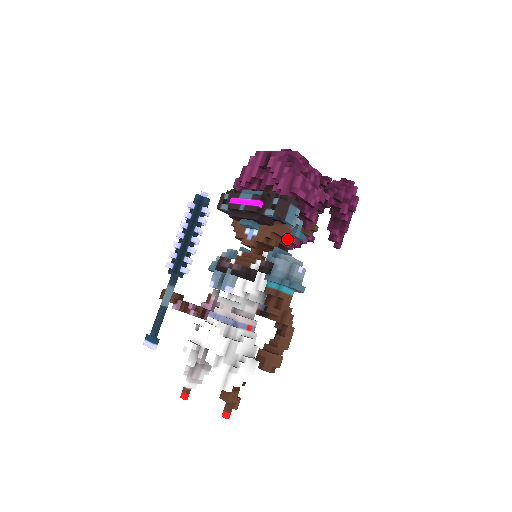
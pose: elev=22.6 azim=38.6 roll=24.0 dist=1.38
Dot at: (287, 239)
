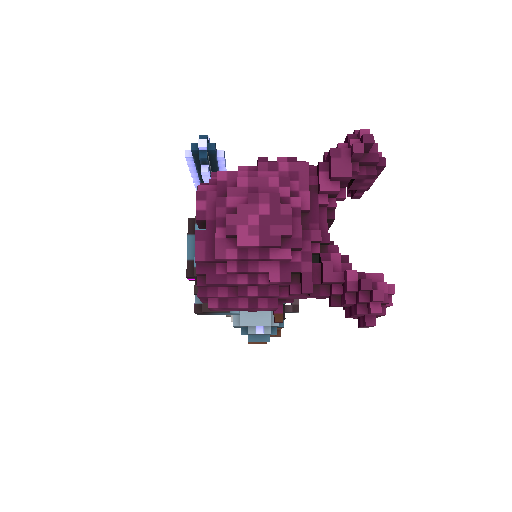
Dot at: occluded
